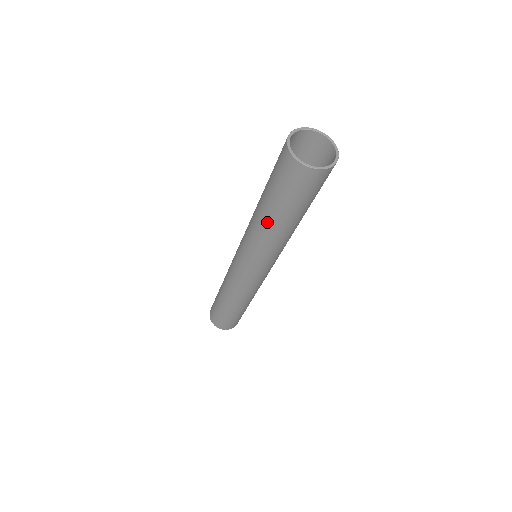
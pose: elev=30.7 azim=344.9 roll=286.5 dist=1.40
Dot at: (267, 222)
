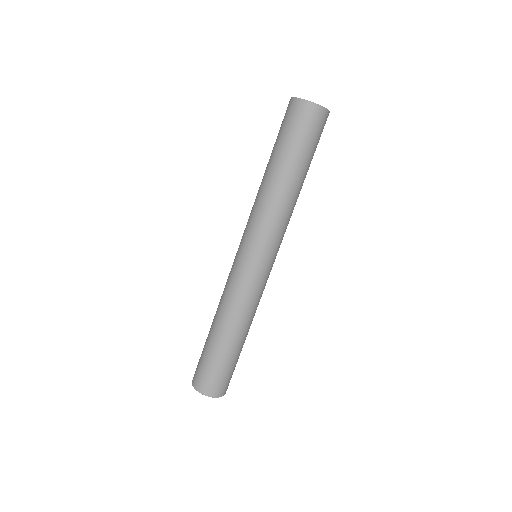
Dot at: (286, 183)
